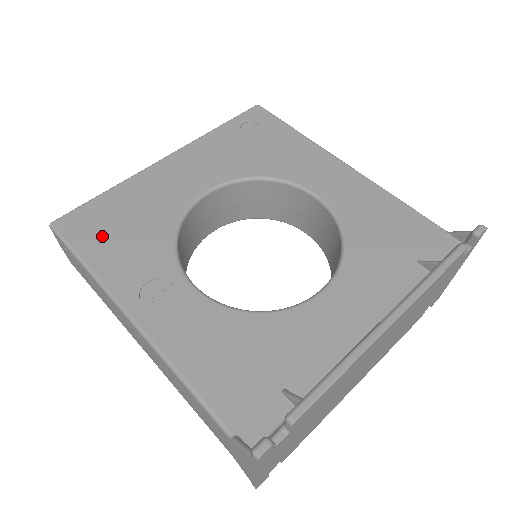
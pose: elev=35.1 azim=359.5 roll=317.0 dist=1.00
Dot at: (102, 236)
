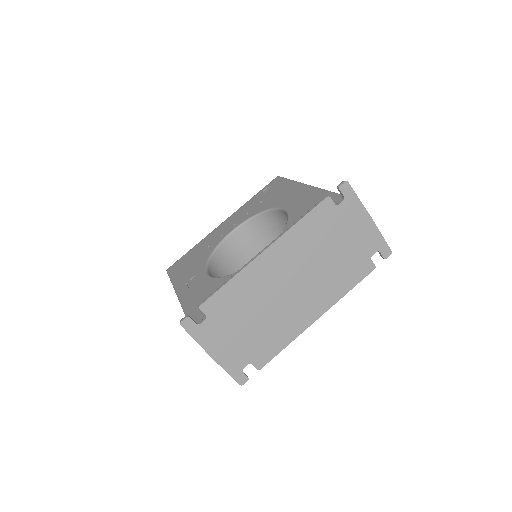
Dot at: (182, 267)
